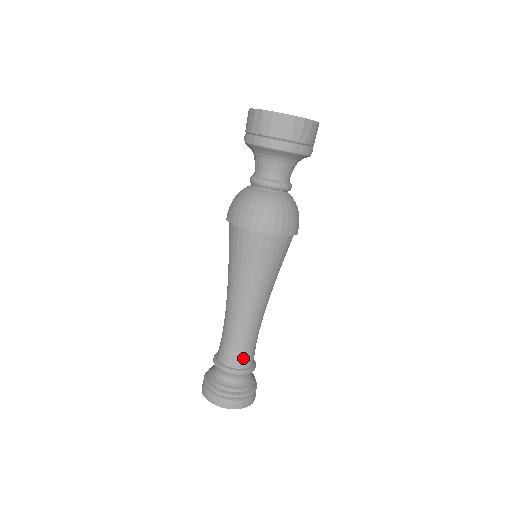
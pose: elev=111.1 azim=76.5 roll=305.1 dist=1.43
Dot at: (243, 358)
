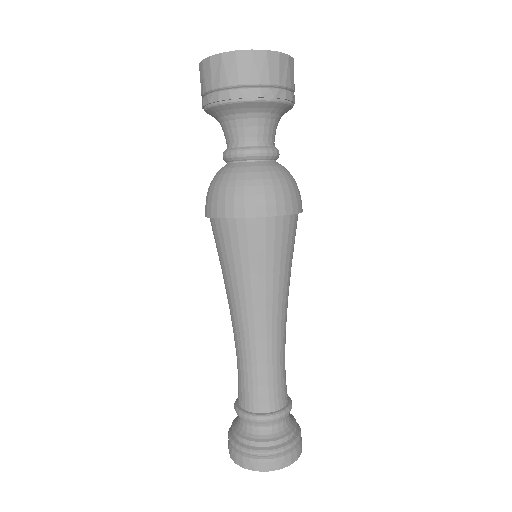
Dot at: (275, 395)
